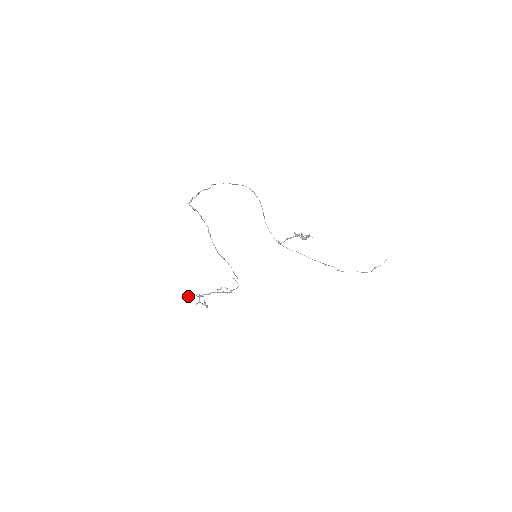
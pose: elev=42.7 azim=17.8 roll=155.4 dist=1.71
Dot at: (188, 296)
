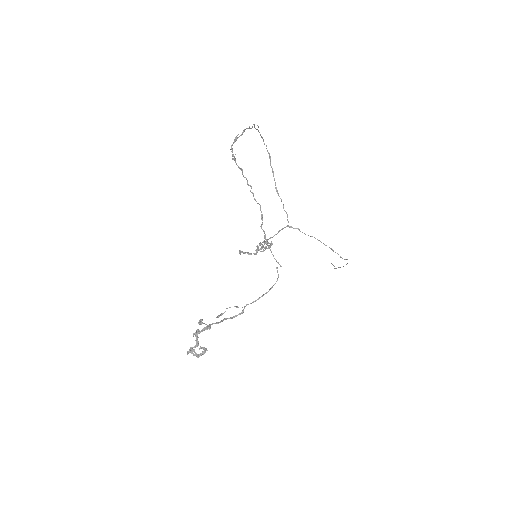
Dot at: (200, 324)
